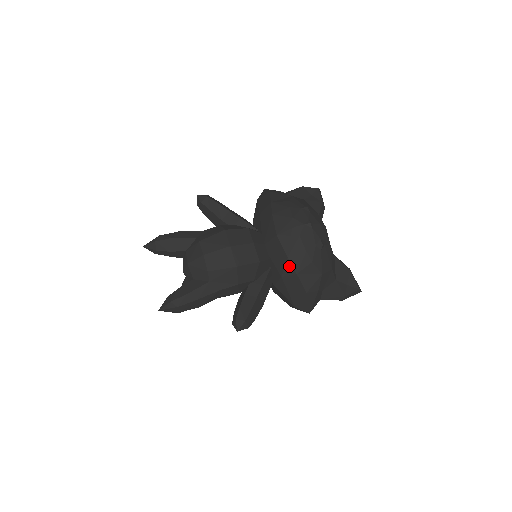
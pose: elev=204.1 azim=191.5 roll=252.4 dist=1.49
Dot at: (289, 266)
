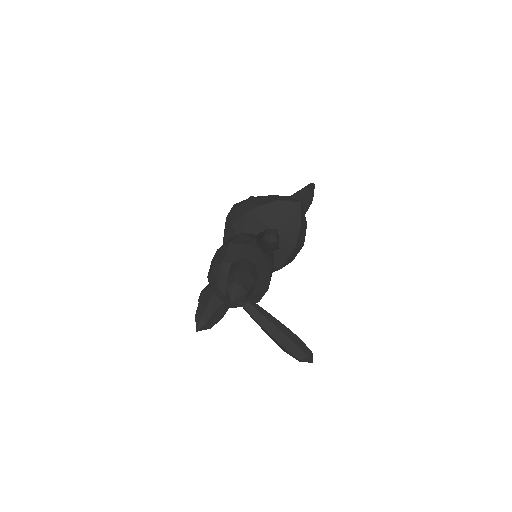
Dot at: (252, 213)
